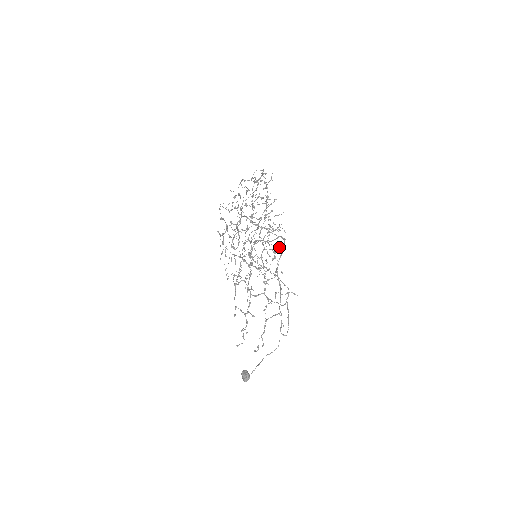
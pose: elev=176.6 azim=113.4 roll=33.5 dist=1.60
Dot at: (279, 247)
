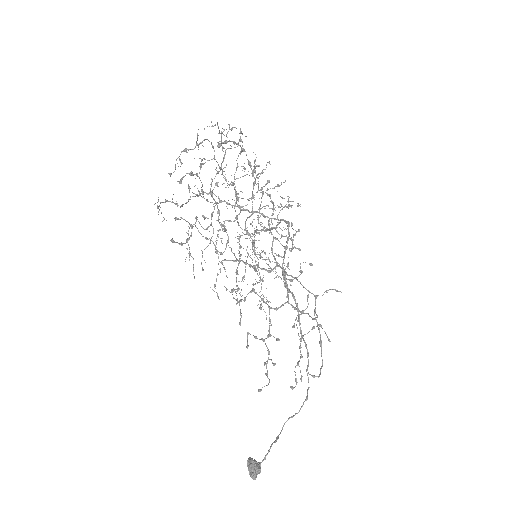
Dot at: occluded
